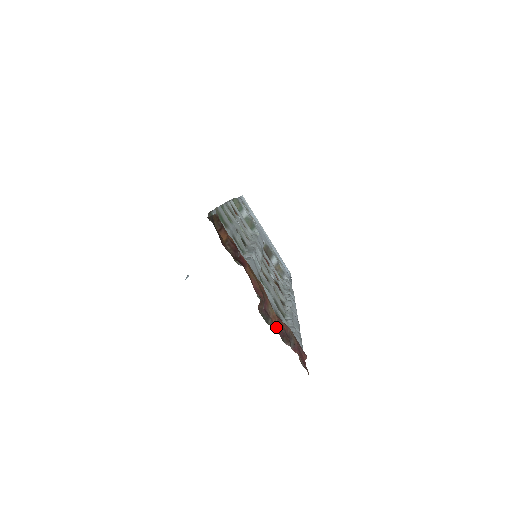
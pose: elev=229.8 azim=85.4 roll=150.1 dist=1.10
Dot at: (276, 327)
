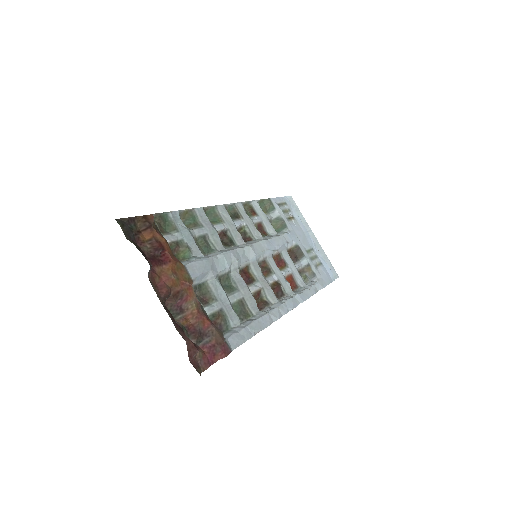
Dot at: (184, 323)
